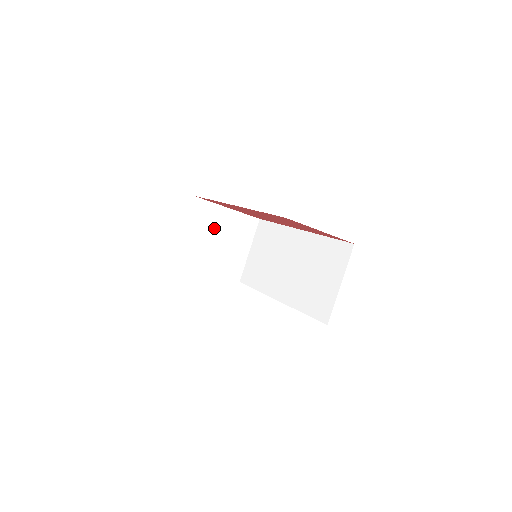
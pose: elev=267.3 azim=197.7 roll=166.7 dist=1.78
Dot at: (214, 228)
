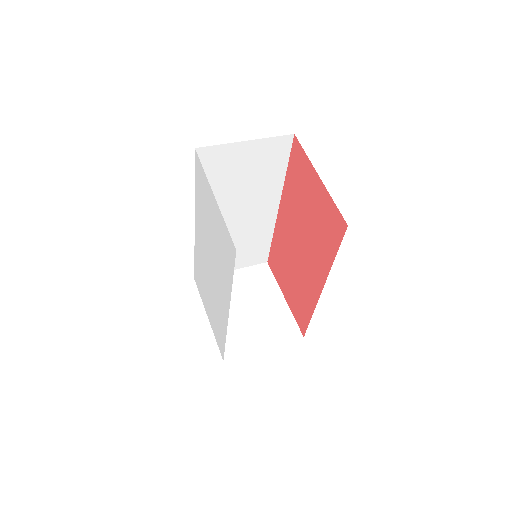
Dot at: (256, 296)
